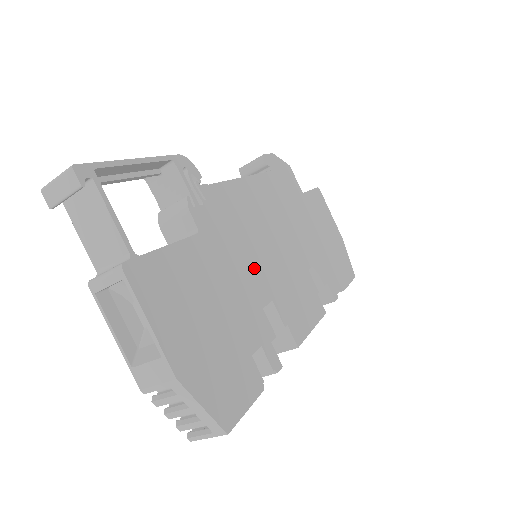
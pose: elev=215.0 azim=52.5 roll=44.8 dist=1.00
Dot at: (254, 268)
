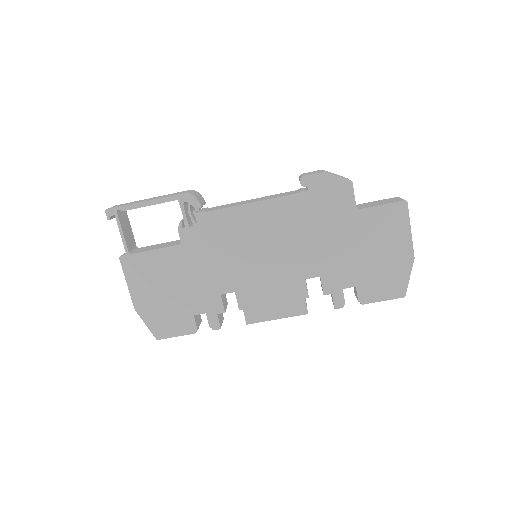
Dot at: (226, 270)
